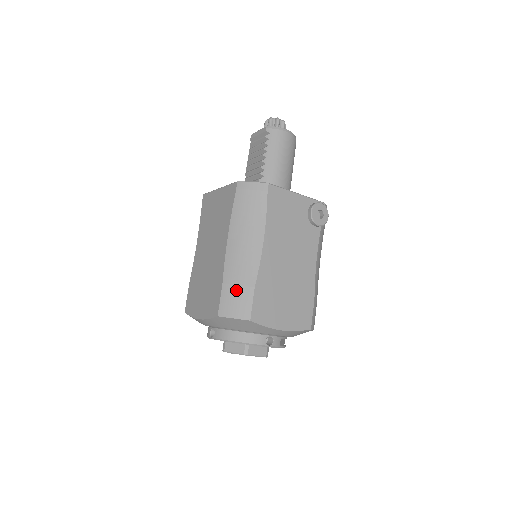
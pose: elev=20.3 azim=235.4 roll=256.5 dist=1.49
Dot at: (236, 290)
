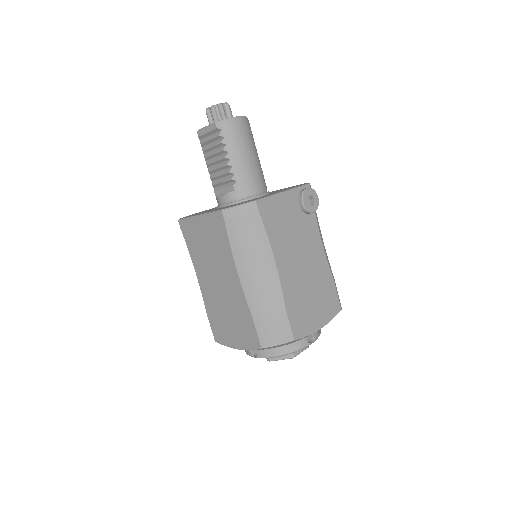
Dot at: (269, 319)
